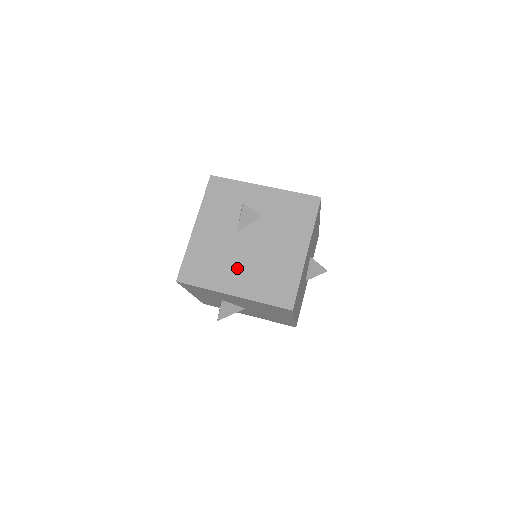
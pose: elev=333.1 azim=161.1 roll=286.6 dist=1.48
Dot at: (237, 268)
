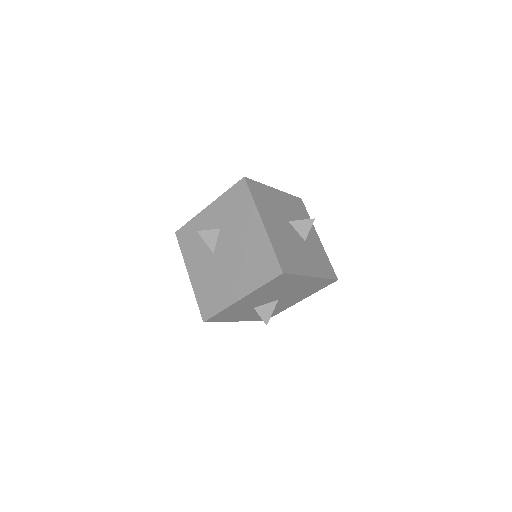
Dot at: (230, 278)
